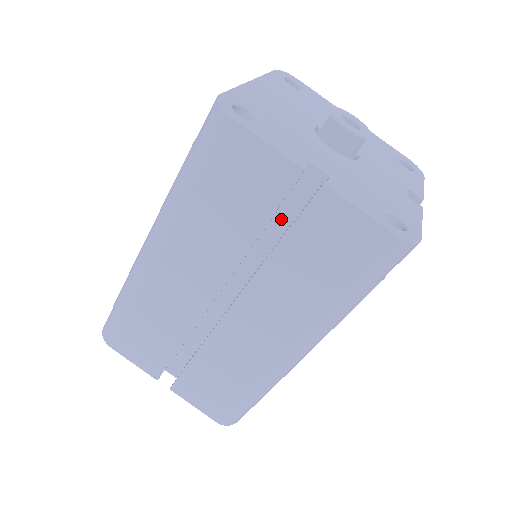
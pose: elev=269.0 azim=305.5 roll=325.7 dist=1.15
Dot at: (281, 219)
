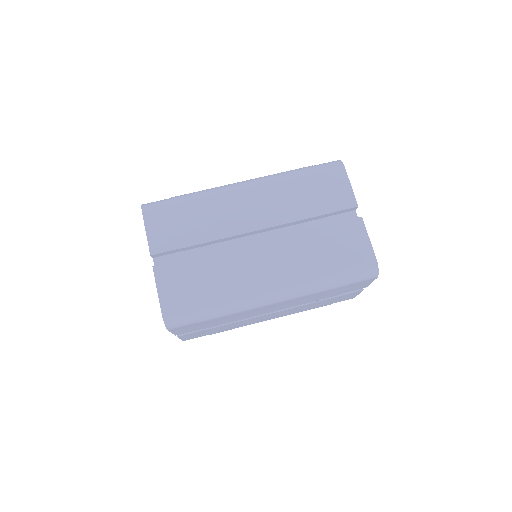
Dot at: (322, 223)
